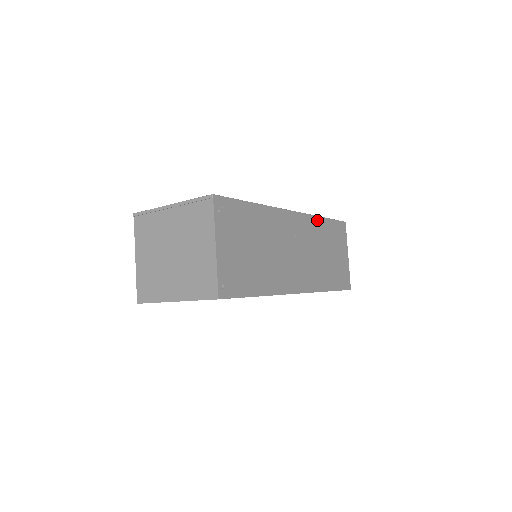
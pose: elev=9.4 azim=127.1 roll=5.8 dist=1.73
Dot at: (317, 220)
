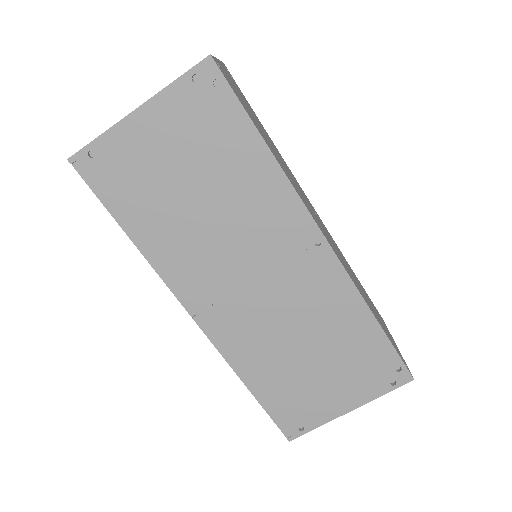
Dot at: (343, 256)
